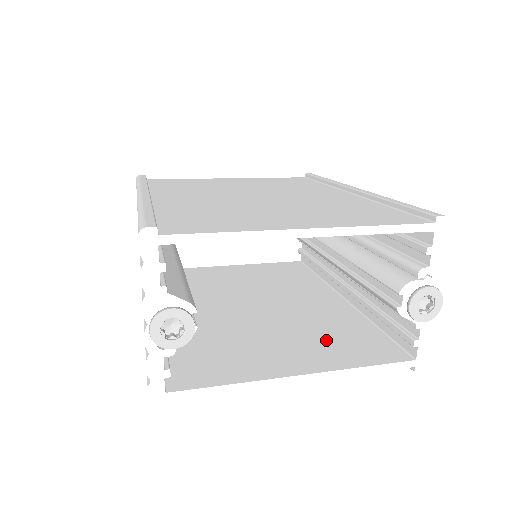
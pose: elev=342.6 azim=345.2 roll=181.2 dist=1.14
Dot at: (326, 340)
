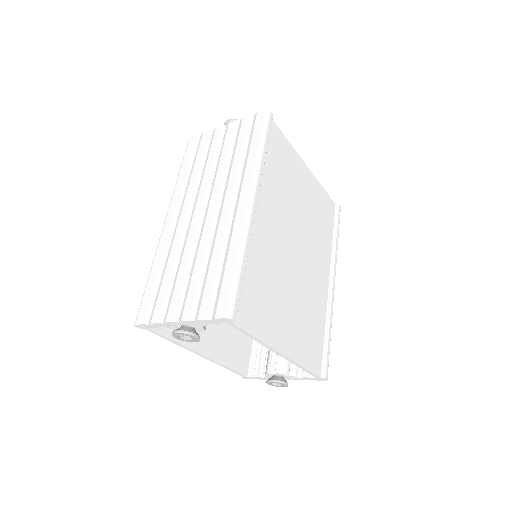
Dot at: (230, 331)
